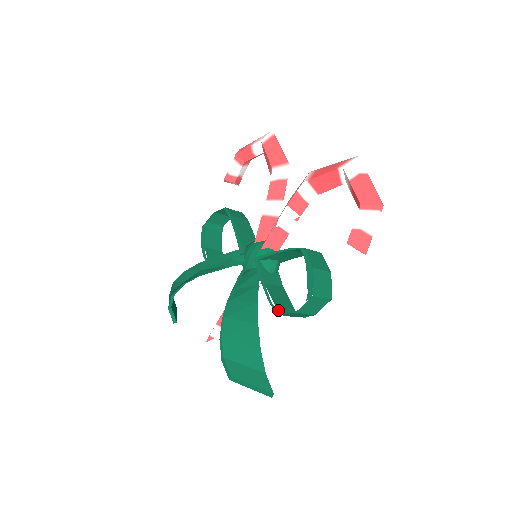
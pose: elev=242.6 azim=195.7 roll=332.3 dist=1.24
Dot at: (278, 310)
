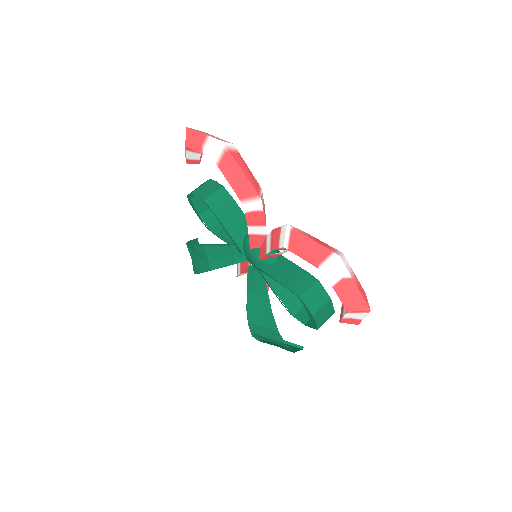
Dot at: (291, 313)
